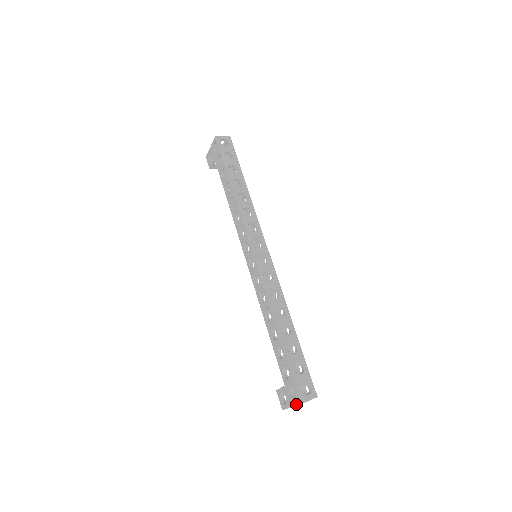
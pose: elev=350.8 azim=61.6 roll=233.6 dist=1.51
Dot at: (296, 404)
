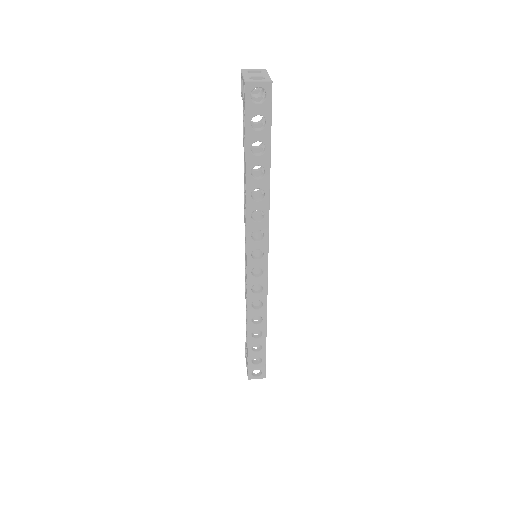
Dot at: occluded
